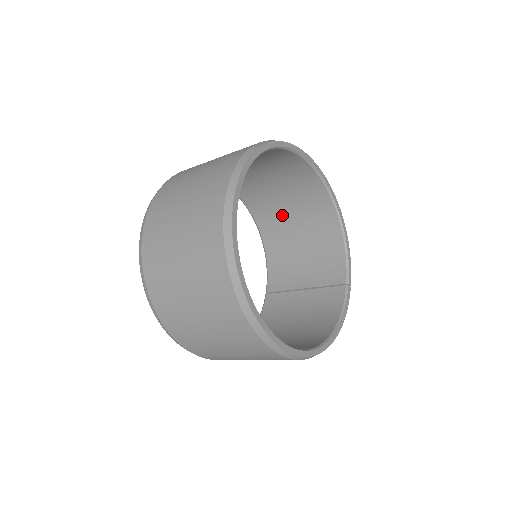
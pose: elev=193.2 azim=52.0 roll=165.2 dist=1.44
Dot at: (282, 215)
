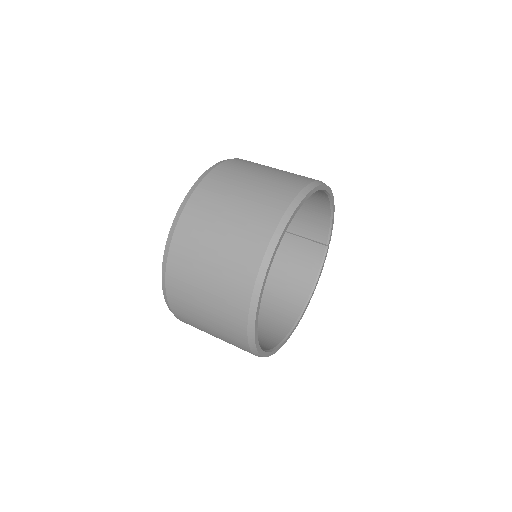
Dot at: occluded
